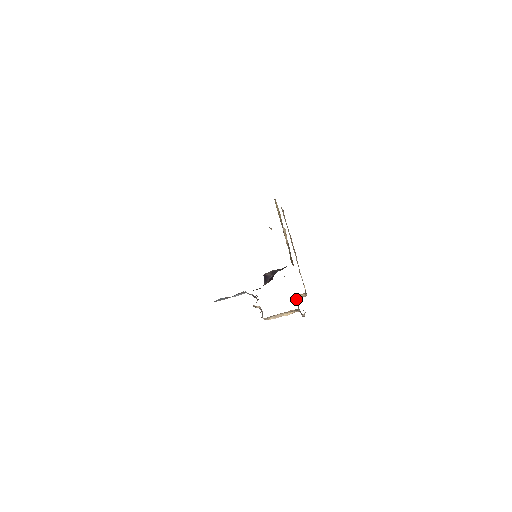
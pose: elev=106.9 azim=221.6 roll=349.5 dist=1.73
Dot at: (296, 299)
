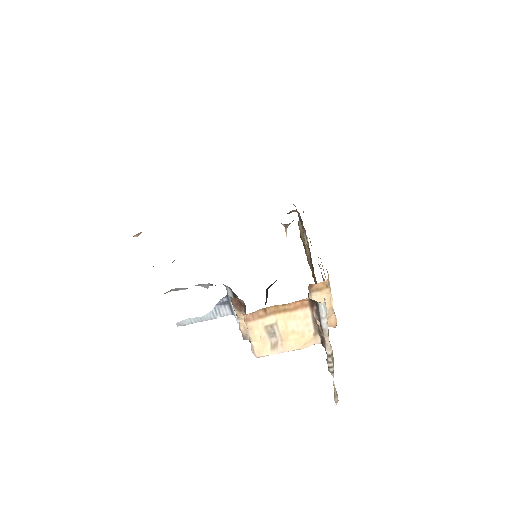
Dot at: occluded
